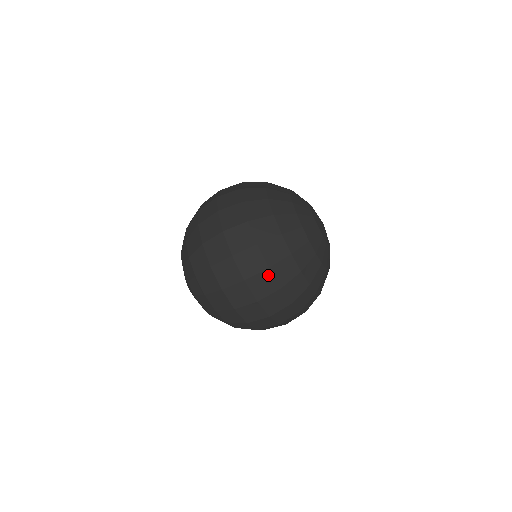
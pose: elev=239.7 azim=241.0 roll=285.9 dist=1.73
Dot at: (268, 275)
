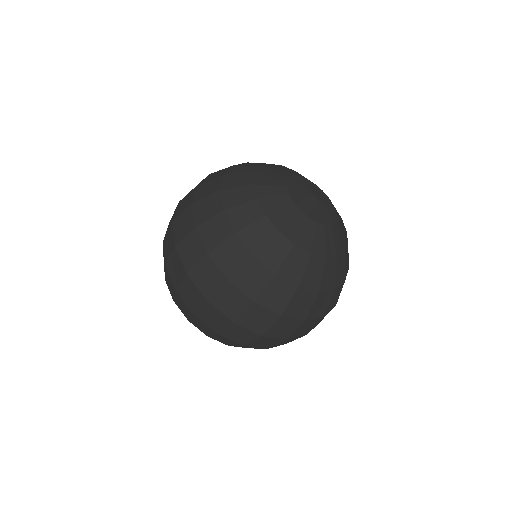
Dot at: (284, 320)
